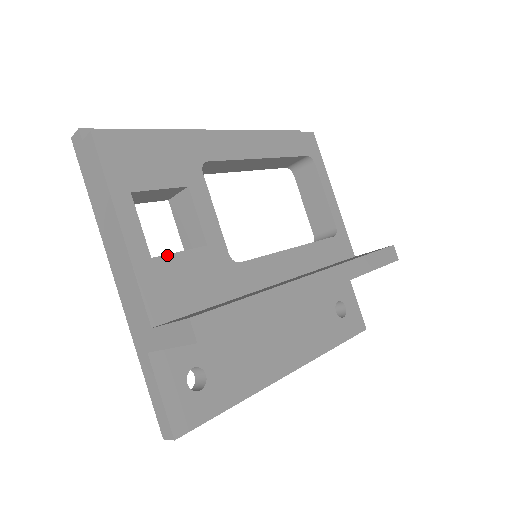
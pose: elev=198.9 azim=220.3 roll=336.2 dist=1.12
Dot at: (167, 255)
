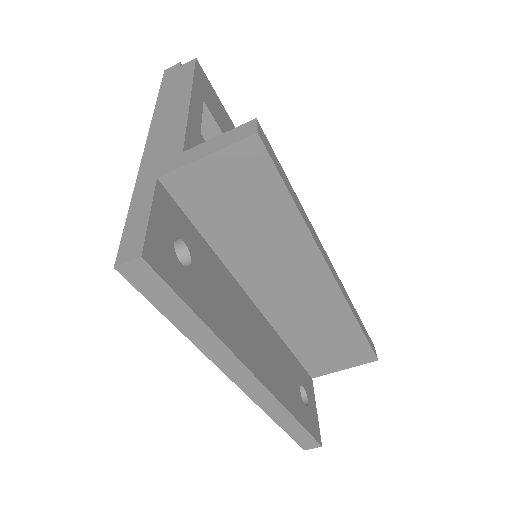
Dot at: occluded
